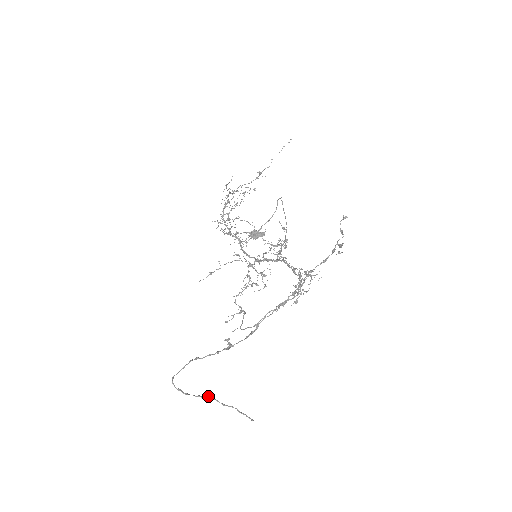
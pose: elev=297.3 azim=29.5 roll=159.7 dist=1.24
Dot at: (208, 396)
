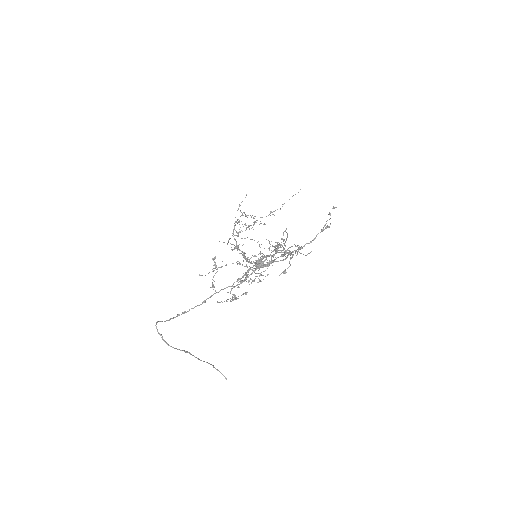
Dot at: (187, 351)
